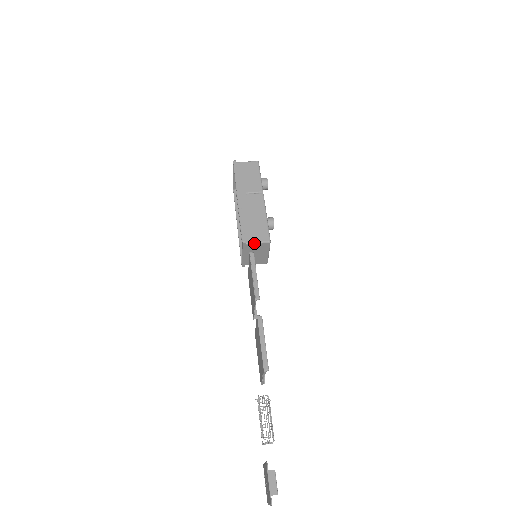
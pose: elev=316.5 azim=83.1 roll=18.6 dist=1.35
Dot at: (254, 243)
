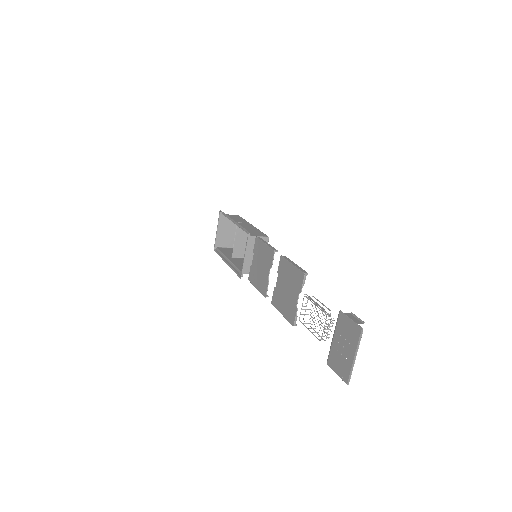
Dot at: (257, 236)
